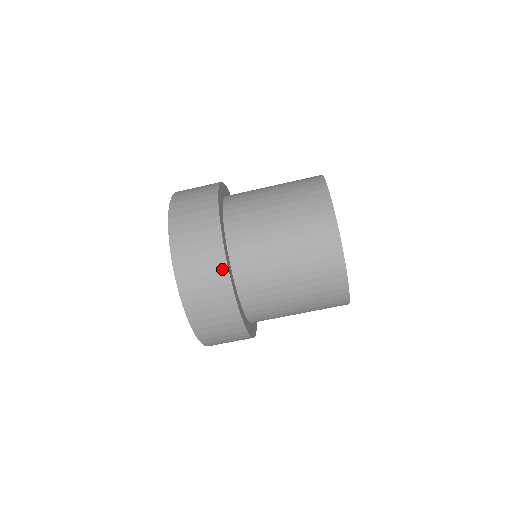
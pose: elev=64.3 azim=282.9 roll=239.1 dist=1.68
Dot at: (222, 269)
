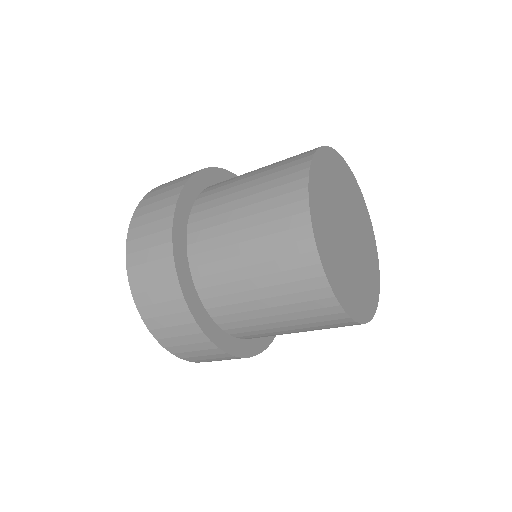
Dot at: (173, 281)
